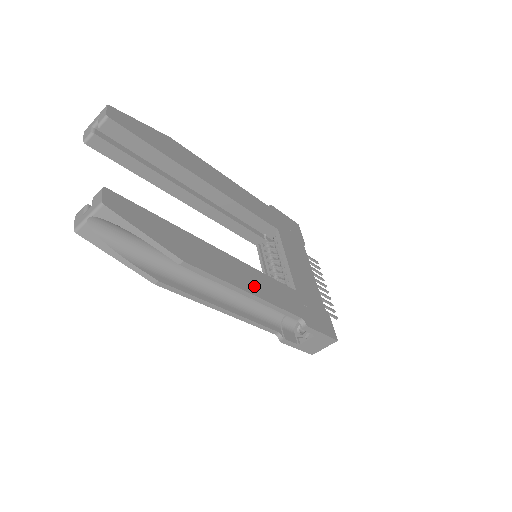
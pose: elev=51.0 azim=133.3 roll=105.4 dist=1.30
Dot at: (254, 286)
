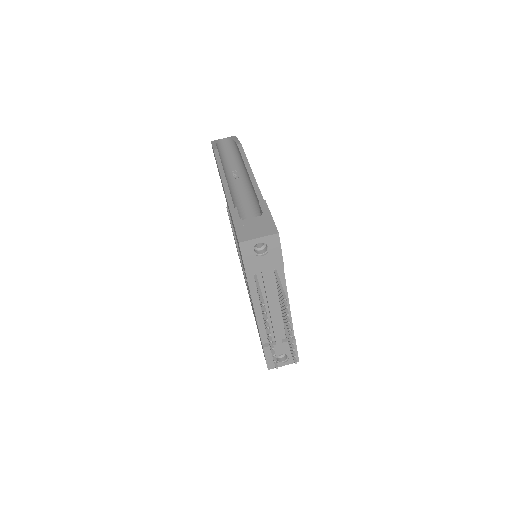
Dot at: occluded
